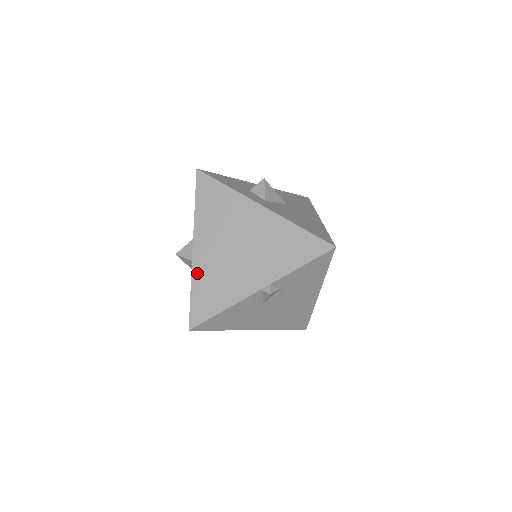
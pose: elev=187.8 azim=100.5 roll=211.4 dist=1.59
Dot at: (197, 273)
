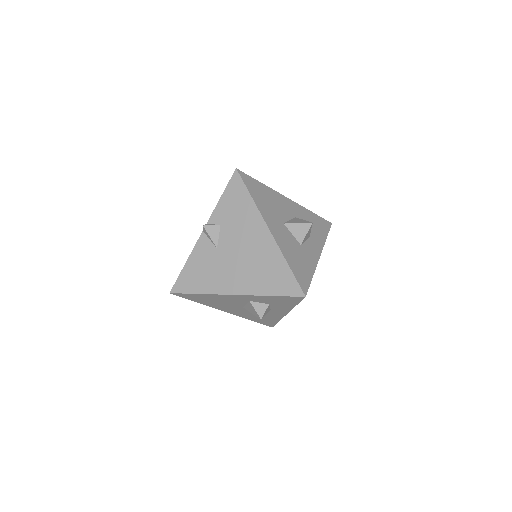
Dot at: occluded
